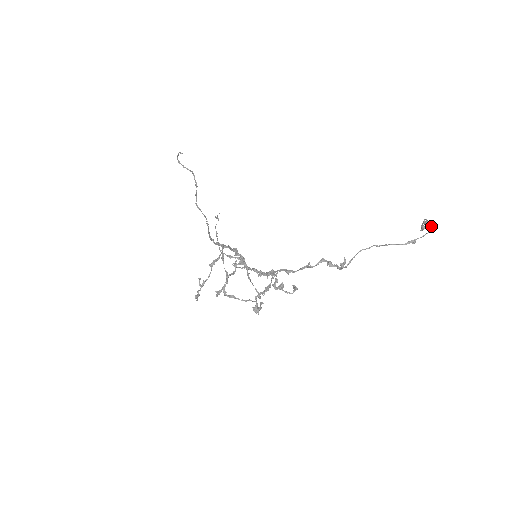
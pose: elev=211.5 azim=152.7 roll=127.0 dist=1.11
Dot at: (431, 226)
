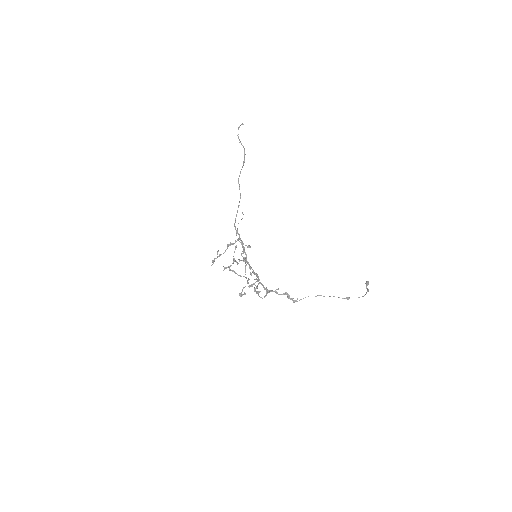
Dot at: (367, 290)
